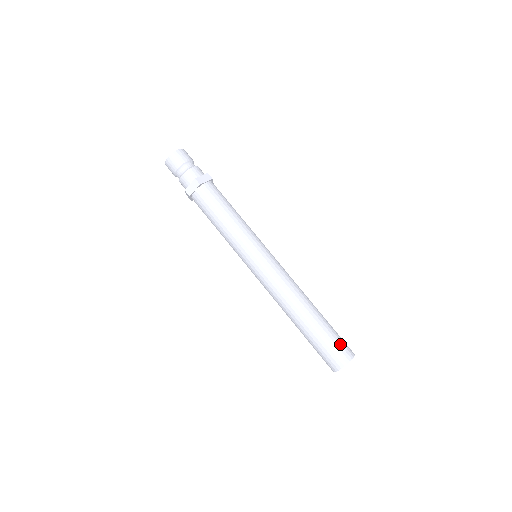
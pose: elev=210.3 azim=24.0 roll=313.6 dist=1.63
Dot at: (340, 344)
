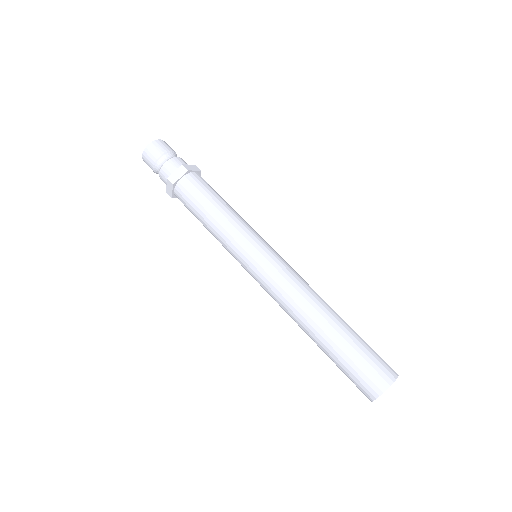
Dot at: (379, 357)
